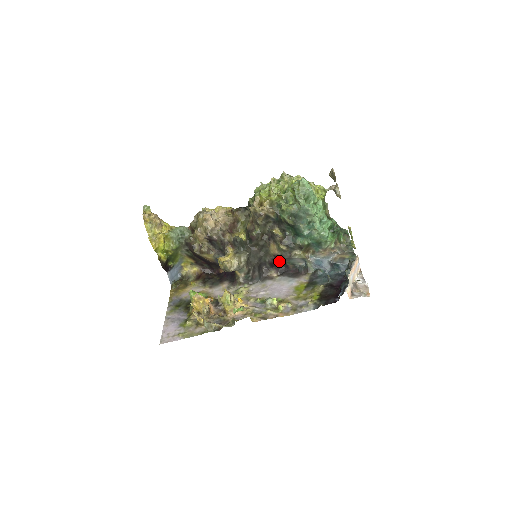
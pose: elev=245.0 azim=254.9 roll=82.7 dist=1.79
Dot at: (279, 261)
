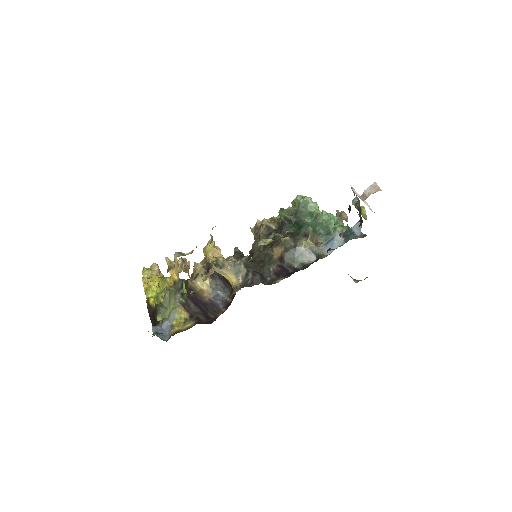
Dot at: (285, 265)
